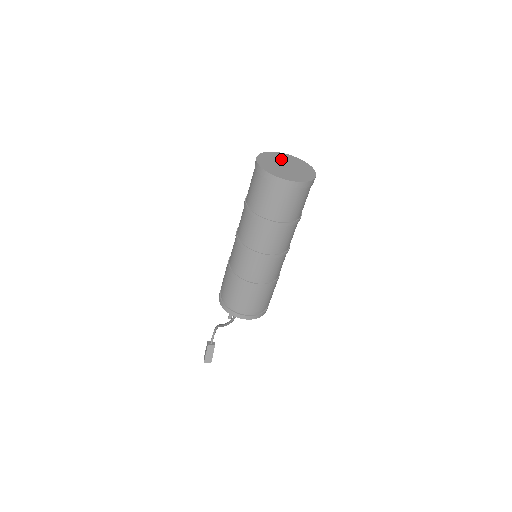
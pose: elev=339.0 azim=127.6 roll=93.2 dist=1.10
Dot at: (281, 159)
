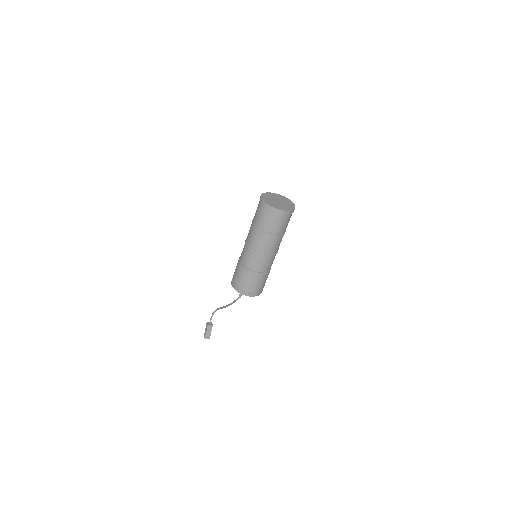
Dot at: (274, 197)
